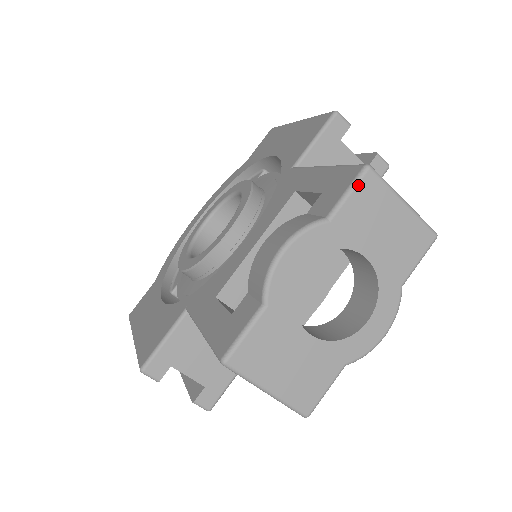
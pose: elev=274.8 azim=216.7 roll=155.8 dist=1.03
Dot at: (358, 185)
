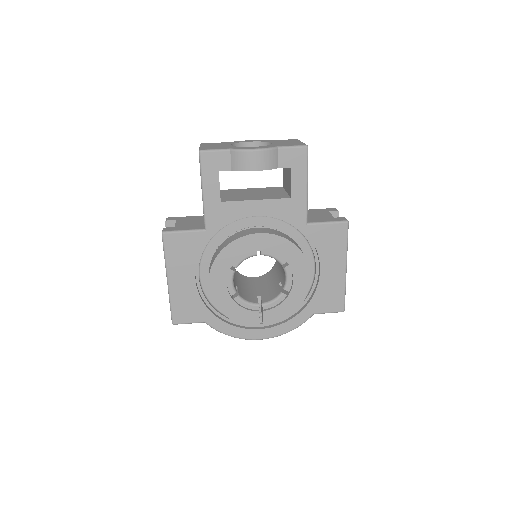
Dot at: occluded
